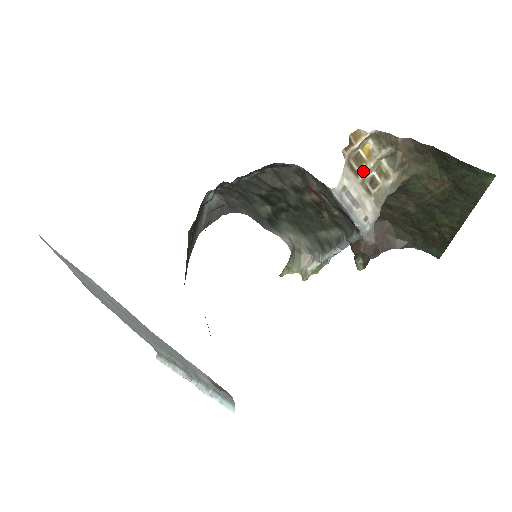
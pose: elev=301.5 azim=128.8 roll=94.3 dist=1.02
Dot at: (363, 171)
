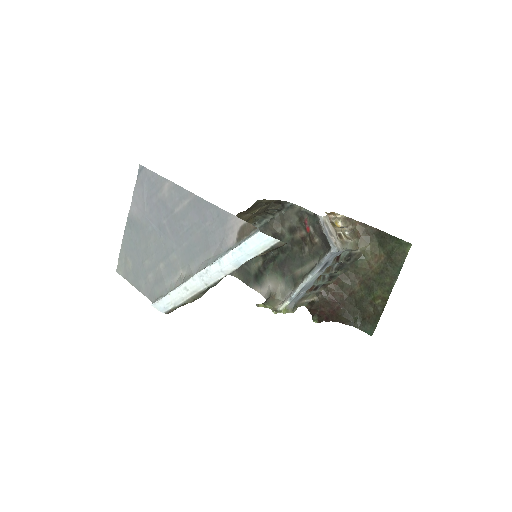
Dot at: (335, 229)
